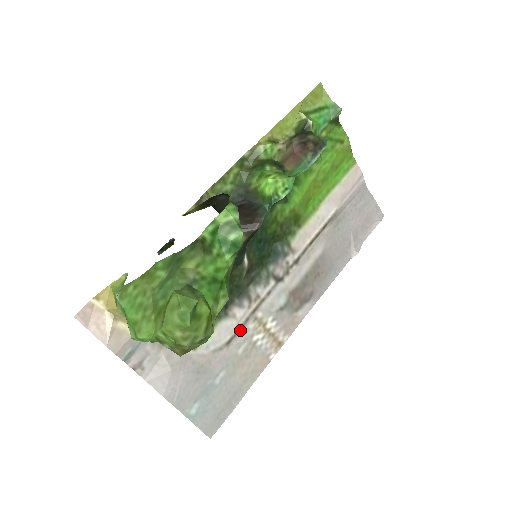
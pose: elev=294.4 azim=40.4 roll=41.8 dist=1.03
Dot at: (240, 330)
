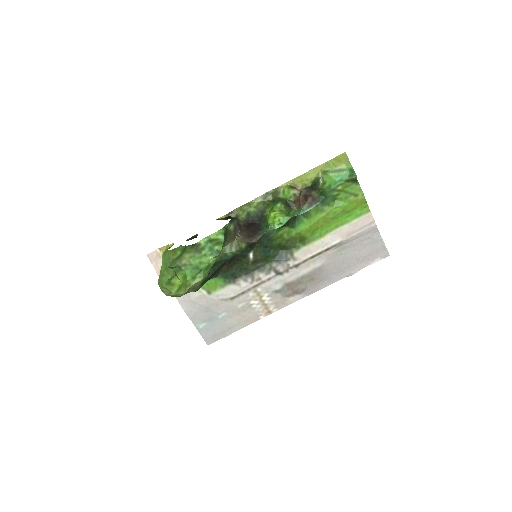
Dot at: (242, 294)
